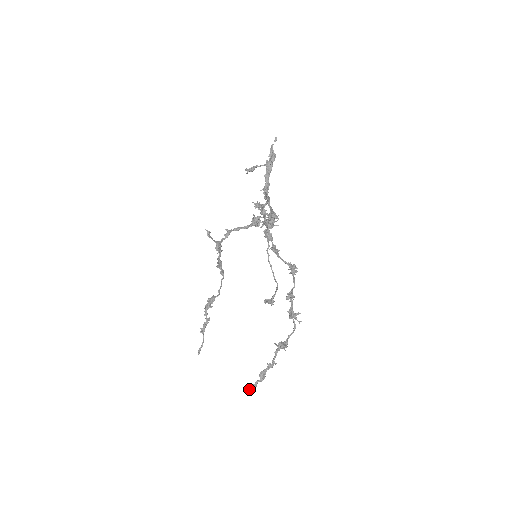
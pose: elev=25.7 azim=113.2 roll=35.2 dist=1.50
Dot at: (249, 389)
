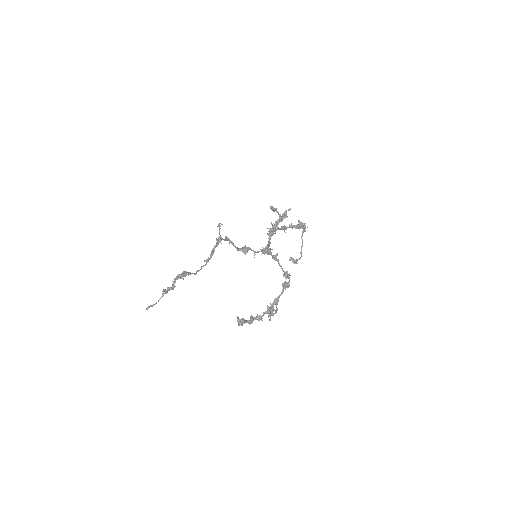
Dot at: (240, 320)
